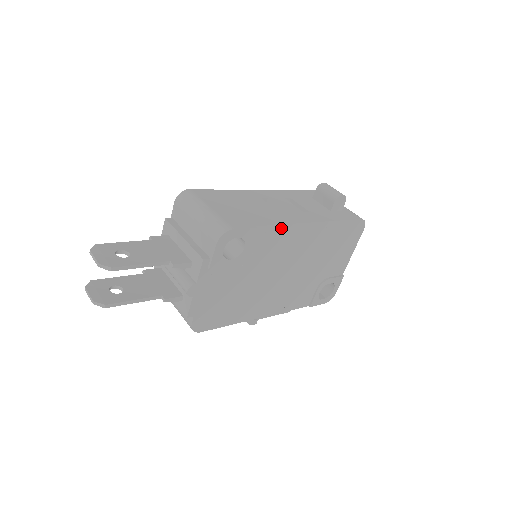
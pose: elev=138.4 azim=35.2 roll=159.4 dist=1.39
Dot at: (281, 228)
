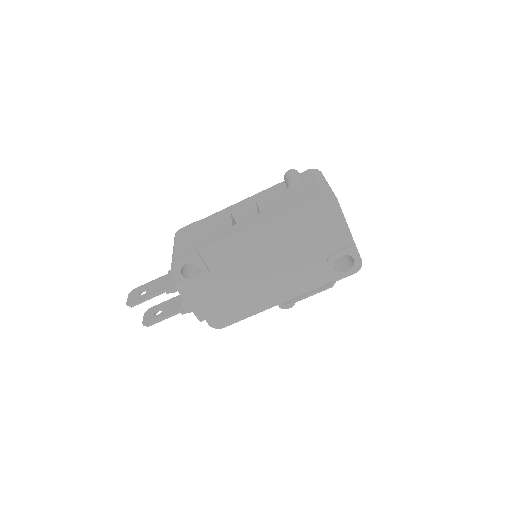
Dot at: (224, 242)
